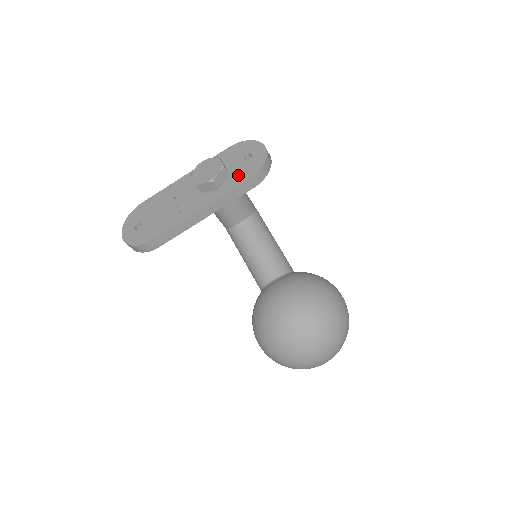
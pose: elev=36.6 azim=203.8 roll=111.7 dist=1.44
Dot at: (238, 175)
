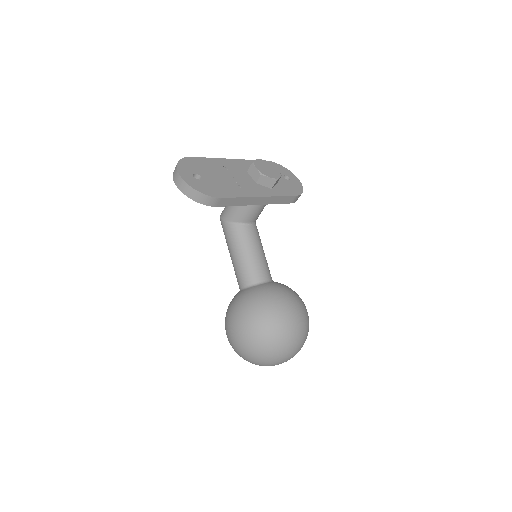
Dot at: (285, 187)
